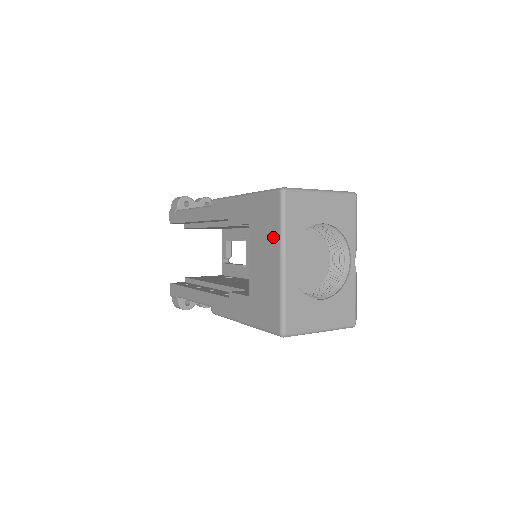
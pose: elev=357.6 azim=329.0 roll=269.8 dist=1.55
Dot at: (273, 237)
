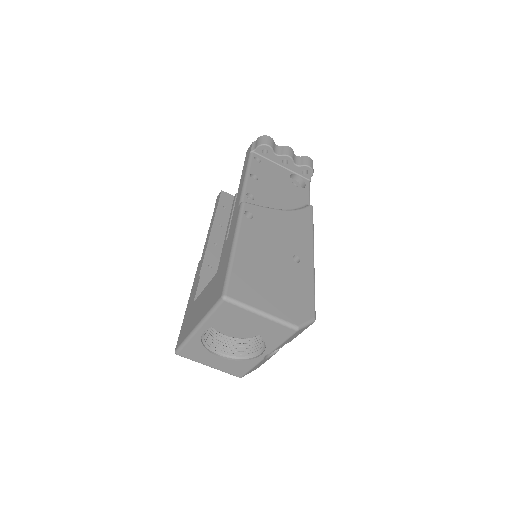
Dot at: (206, 308)
